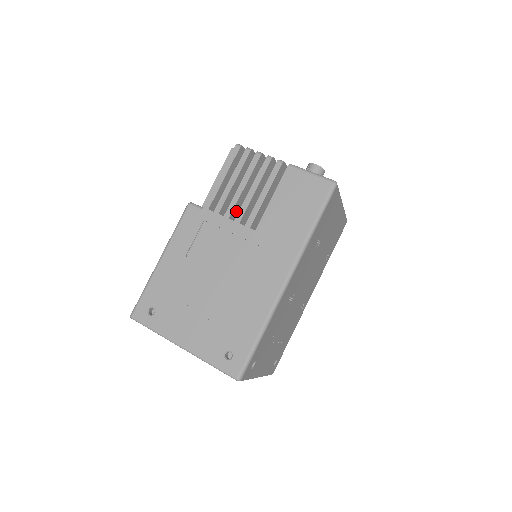
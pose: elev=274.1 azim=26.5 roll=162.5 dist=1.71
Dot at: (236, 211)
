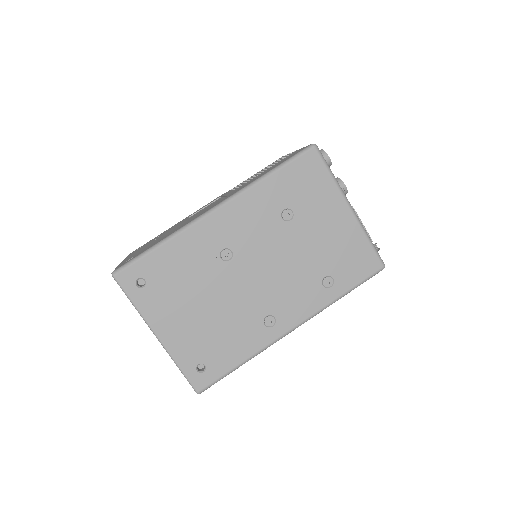
Dot at: occluded
